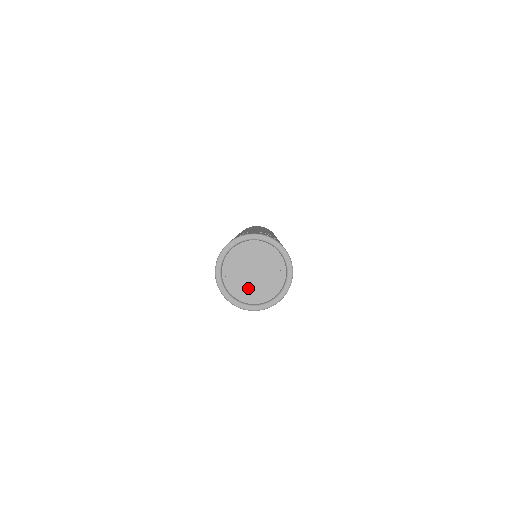
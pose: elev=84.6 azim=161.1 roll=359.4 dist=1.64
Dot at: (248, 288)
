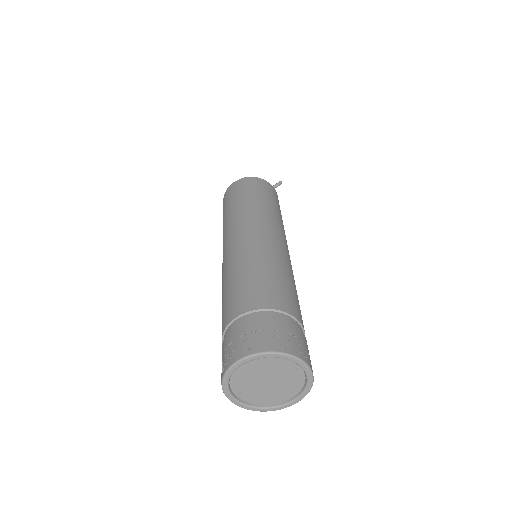
Dot at: (269, 394)
